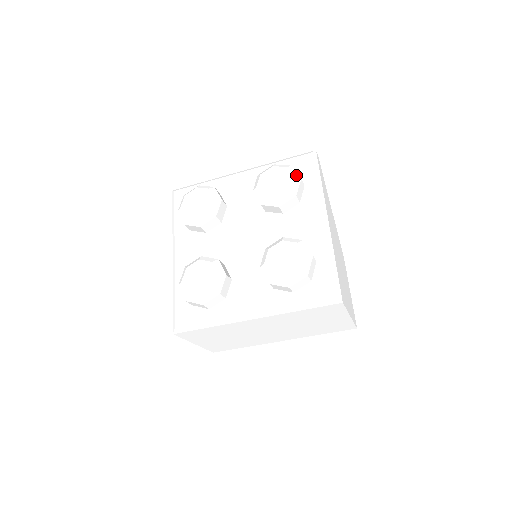
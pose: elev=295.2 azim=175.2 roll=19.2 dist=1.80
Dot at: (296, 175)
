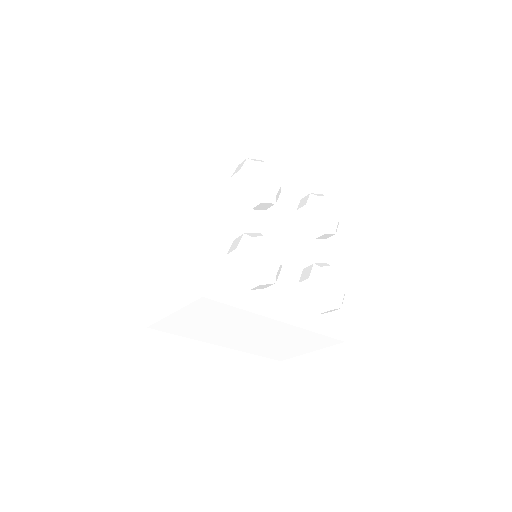
Dot at: (338, 217)
